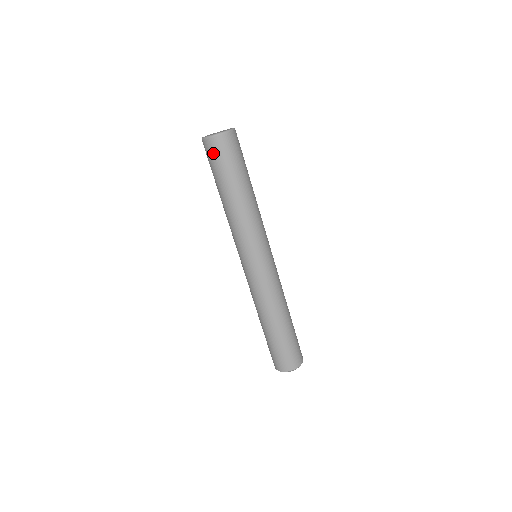
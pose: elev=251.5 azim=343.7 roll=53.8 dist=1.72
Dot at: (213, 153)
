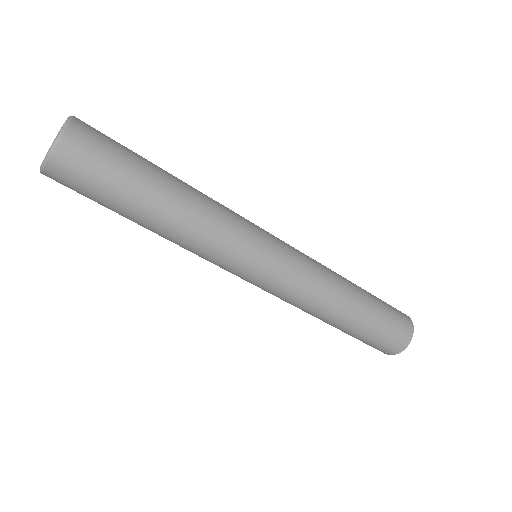
Dot at: (74, 179)
